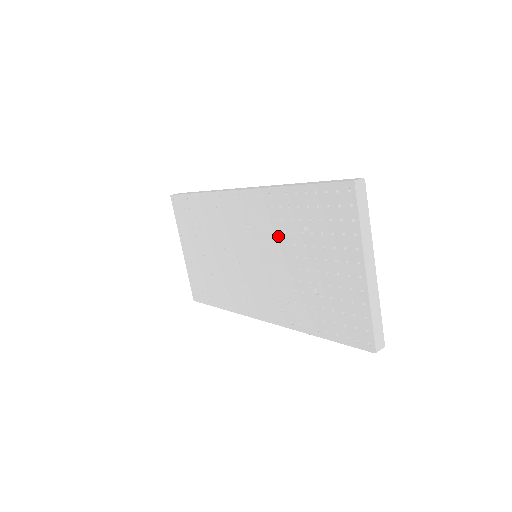
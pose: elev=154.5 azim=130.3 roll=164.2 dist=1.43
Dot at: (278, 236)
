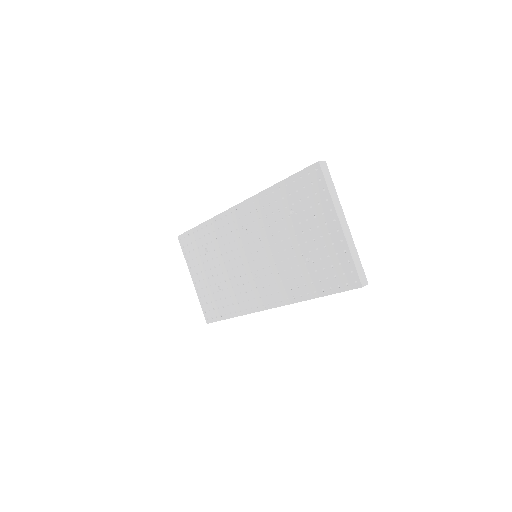
Dot at: (271, 228)
